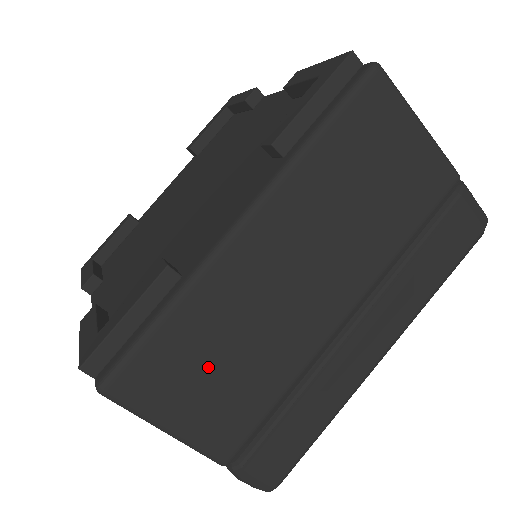
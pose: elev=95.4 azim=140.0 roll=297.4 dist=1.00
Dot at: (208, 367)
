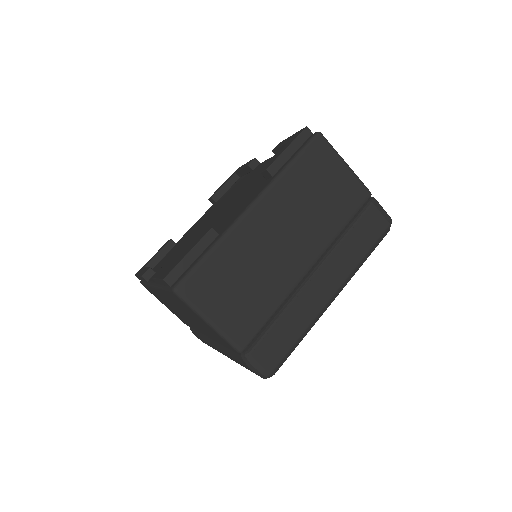
Dot at: (232, 285)
